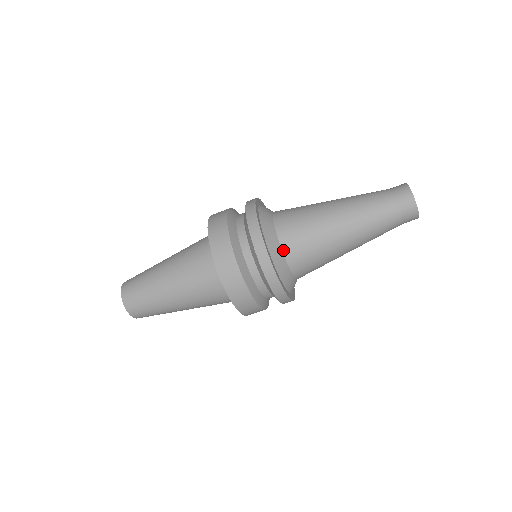
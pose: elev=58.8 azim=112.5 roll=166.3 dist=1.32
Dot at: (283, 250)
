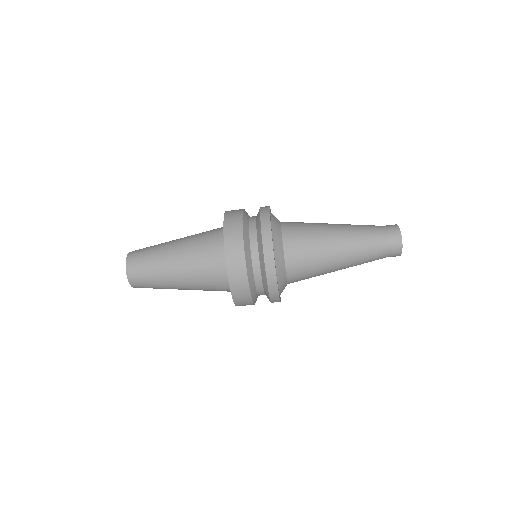
Dot at: (286, 264)
